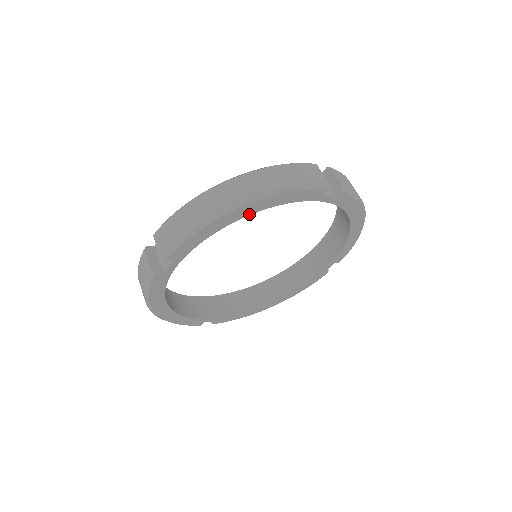
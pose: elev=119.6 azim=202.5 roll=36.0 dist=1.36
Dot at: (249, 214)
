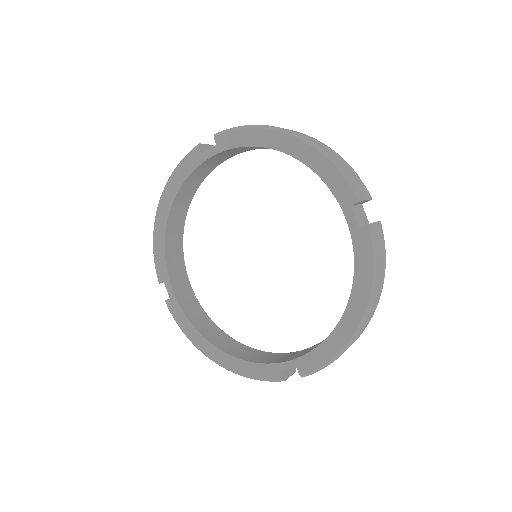
Dot at: (290, 154)
